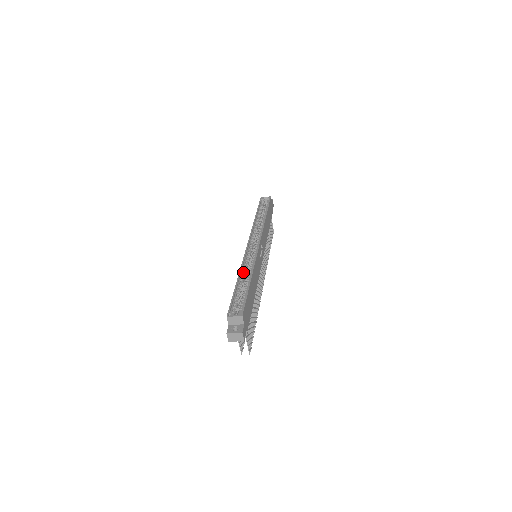
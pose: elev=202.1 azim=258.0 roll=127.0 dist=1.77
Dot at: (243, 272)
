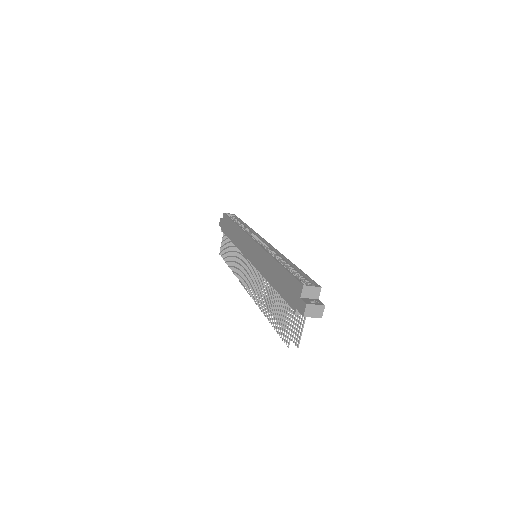
Dot at: occluded
